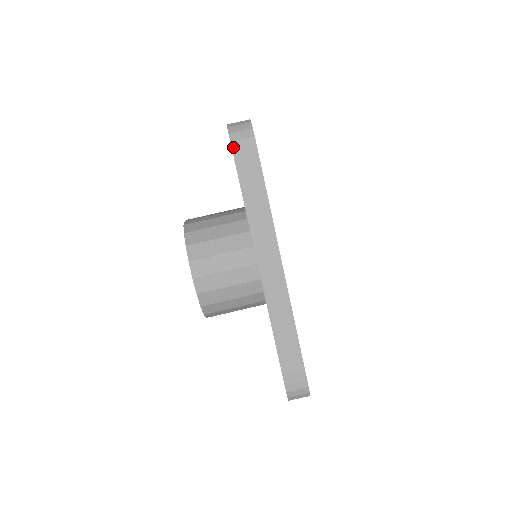
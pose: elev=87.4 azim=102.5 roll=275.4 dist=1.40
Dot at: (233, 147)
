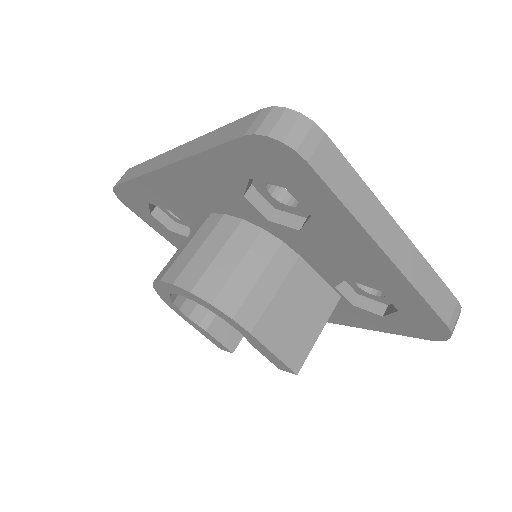
Dot at: (115, 186)
